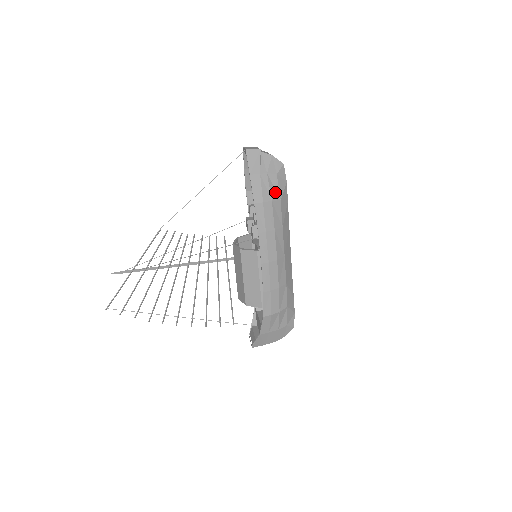
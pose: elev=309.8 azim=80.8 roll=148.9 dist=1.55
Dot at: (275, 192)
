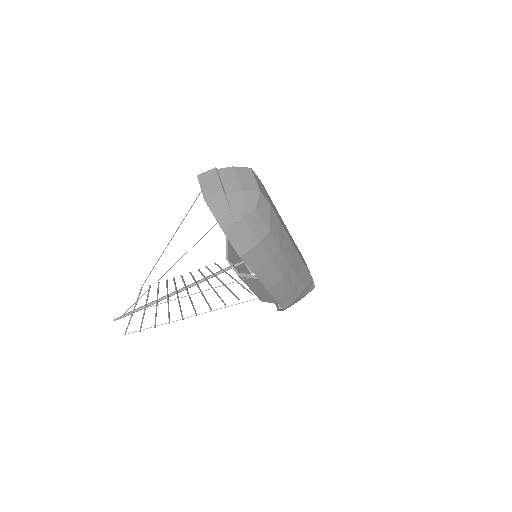
Dot at: (260, 228)
